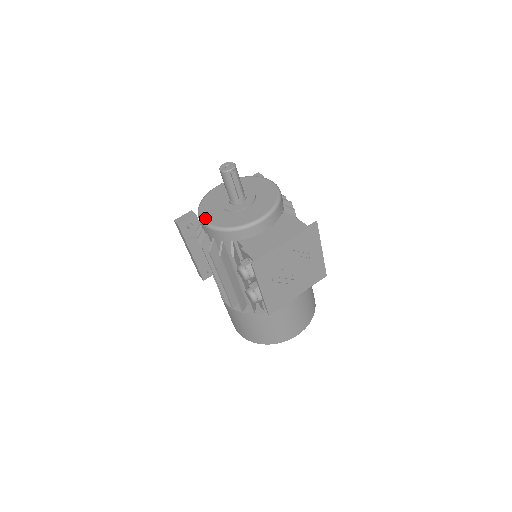
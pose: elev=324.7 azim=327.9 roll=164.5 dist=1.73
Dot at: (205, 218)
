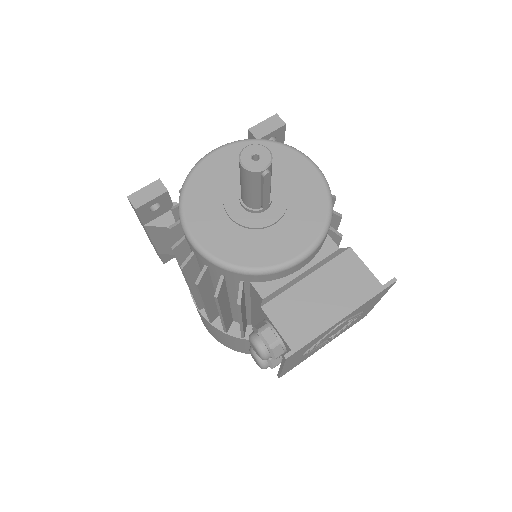
Dot at: (195, 233)
